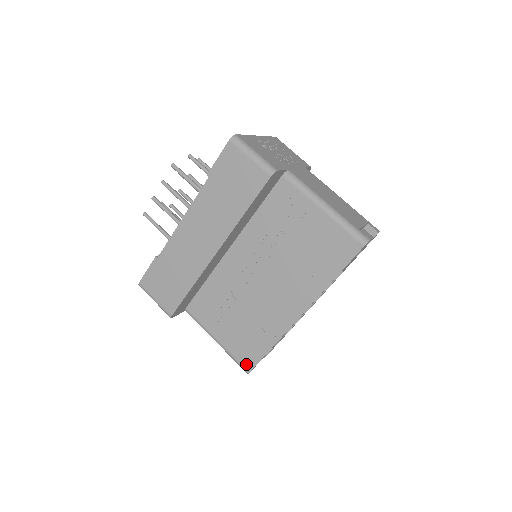
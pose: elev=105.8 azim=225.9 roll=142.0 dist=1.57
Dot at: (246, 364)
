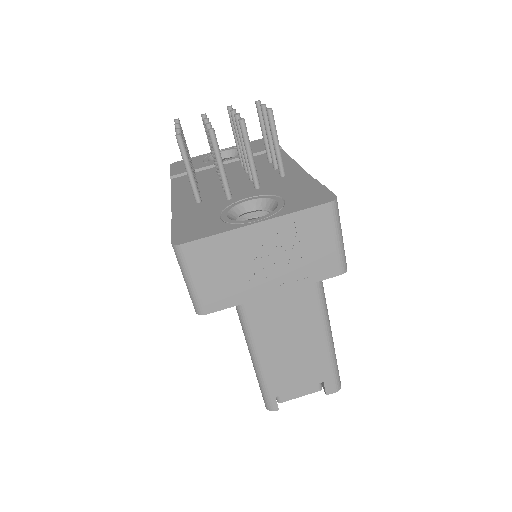
Dot at: occluded
